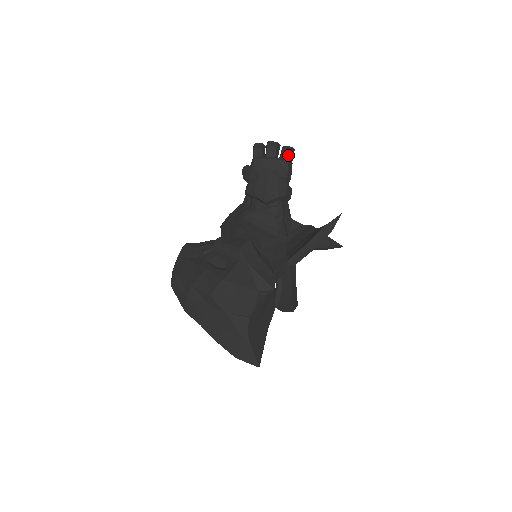
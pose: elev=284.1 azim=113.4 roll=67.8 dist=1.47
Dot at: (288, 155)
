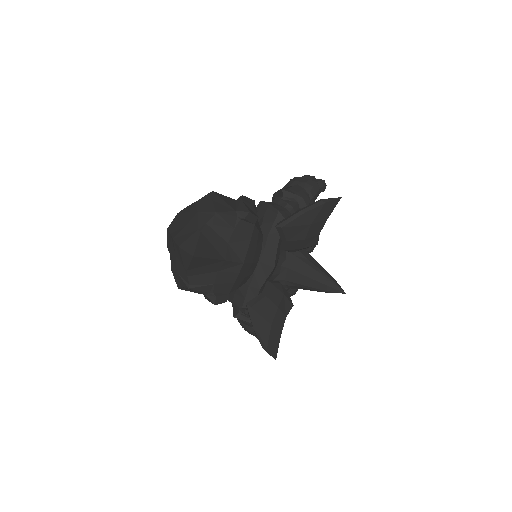
Dot at: (318, 180)
